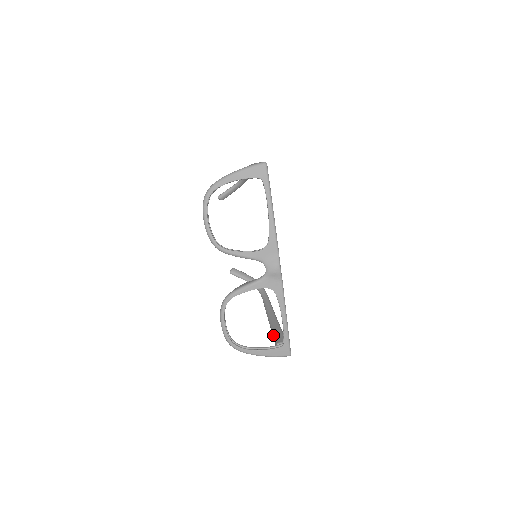
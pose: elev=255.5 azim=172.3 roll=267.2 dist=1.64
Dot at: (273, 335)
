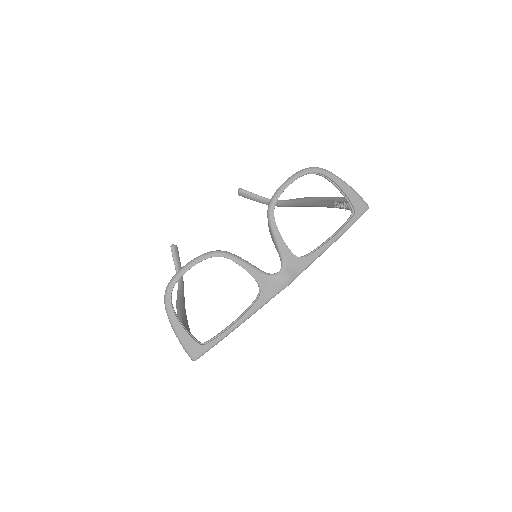
Dot at: occluded
